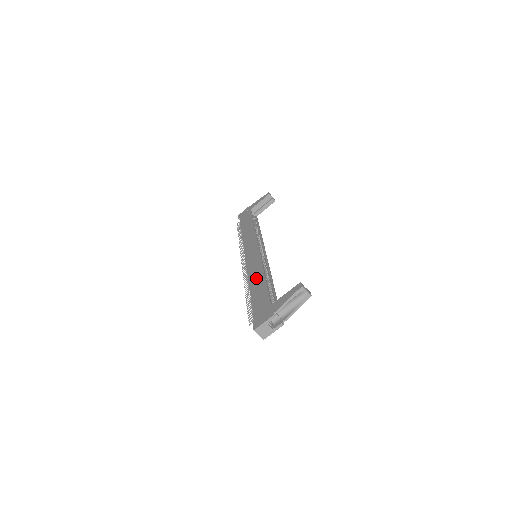
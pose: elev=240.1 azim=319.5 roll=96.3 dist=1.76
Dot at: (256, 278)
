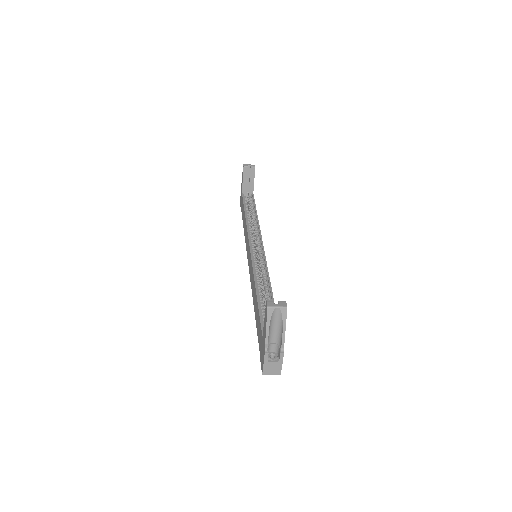
Dot at: (254, 296)
